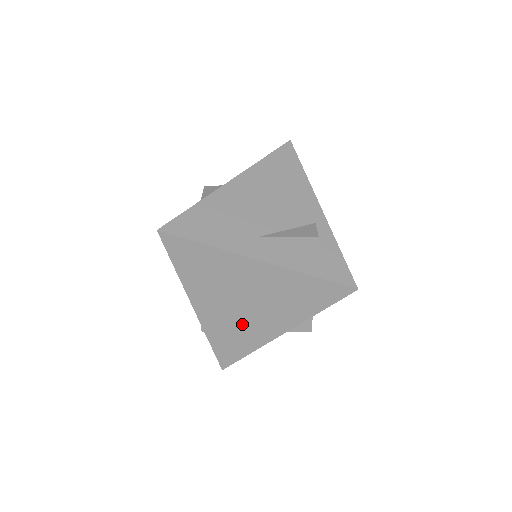
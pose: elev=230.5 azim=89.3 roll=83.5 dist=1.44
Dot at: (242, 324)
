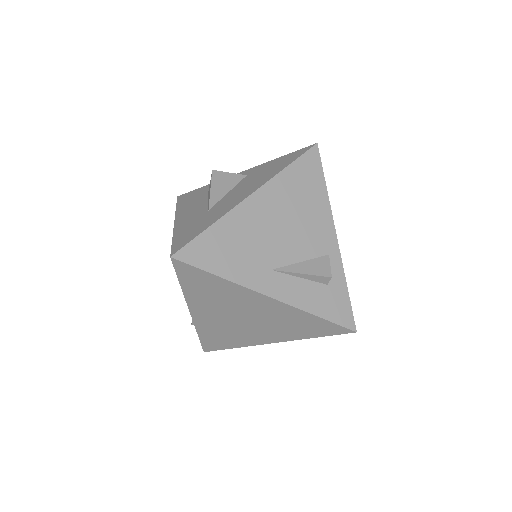
Dot at: (235, 331)
